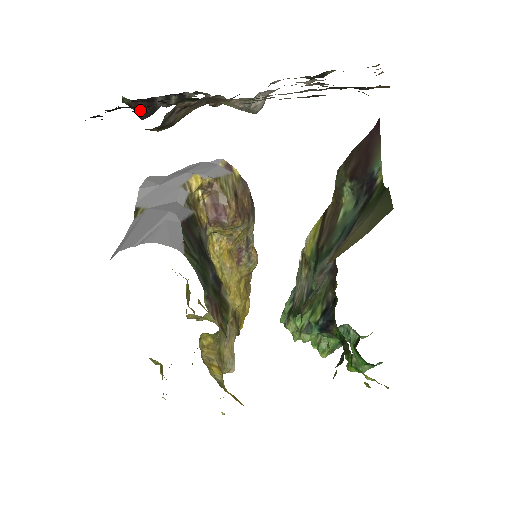
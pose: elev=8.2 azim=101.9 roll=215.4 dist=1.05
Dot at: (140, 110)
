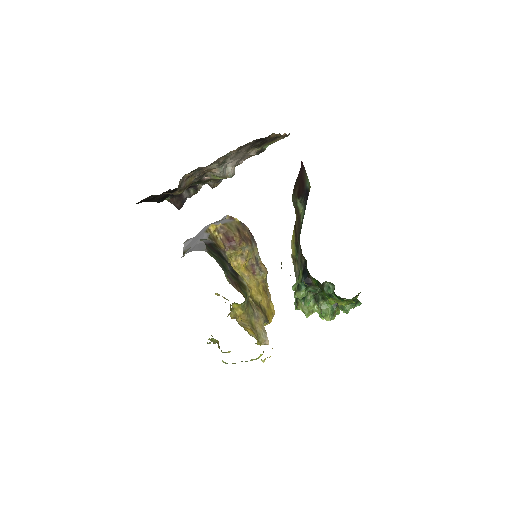
Dot at: (176, 203)
